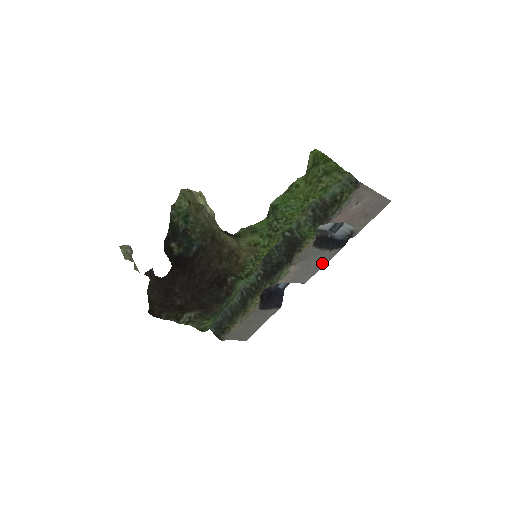
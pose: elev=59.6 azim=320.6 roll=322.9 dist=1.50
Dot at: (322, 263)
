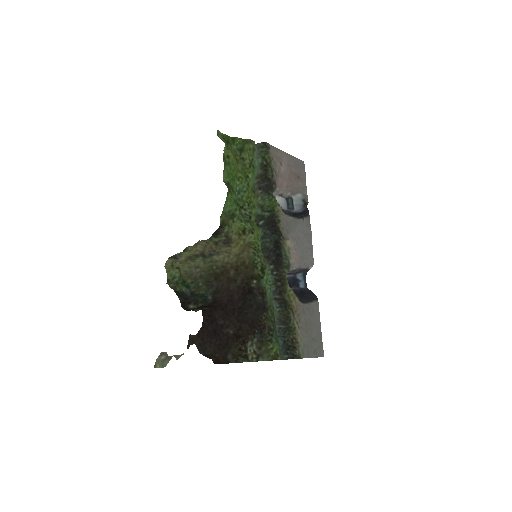
Dot at: (308, 235)
